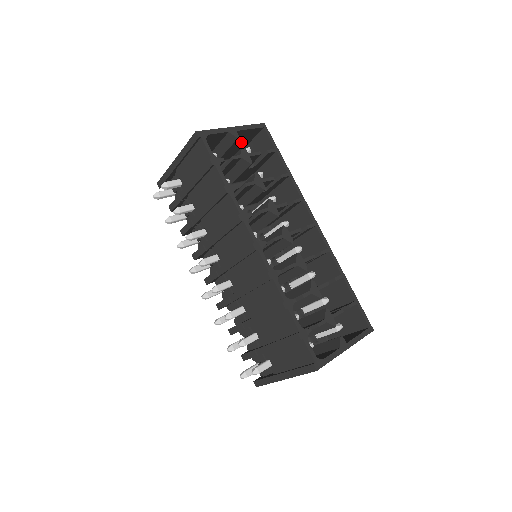
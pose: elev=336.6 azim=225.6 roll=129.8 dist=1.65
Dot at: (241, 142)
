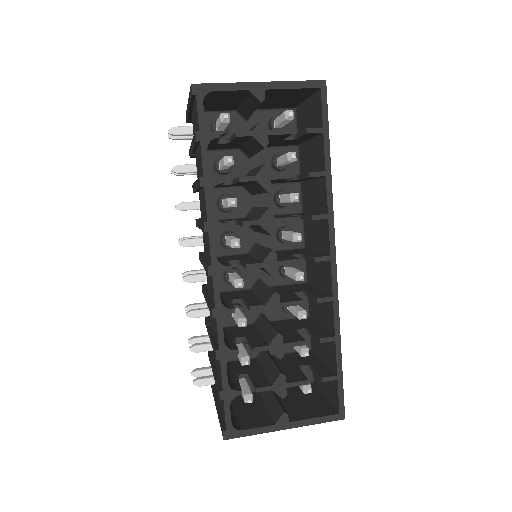
Dot at: (290, 97)
